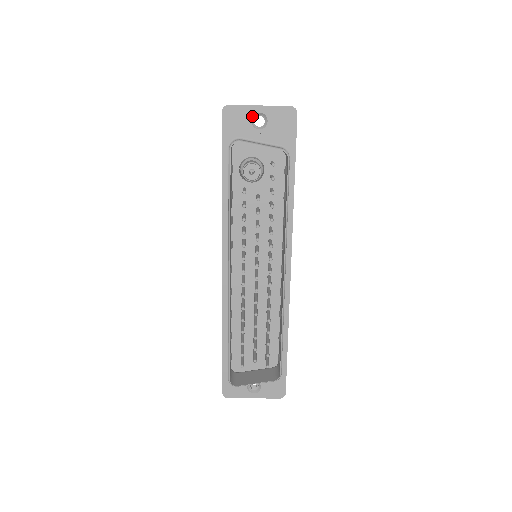
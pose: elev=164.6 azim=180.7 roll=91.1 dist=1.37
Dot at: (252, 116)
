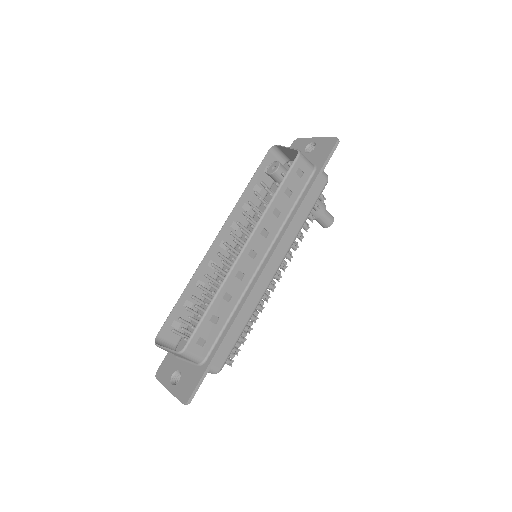
Dot at: (308, 144)
